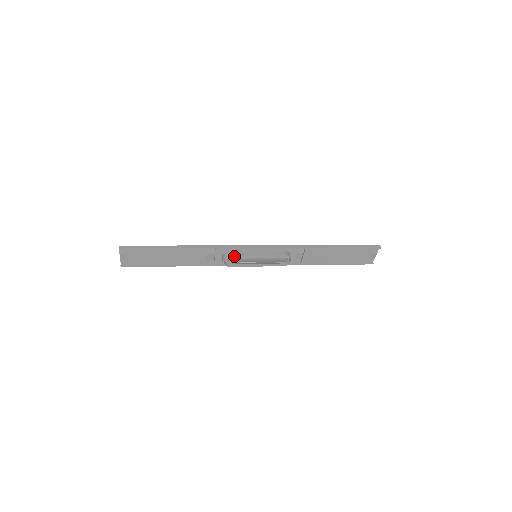
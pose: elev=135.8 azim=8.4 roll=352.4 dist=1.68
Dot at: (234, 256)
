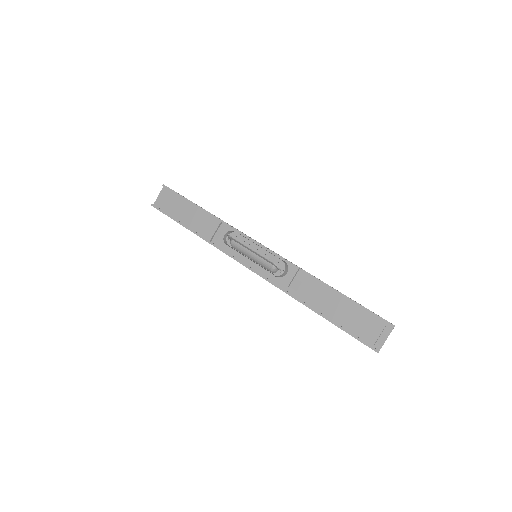
Dot at: (237, 238)
